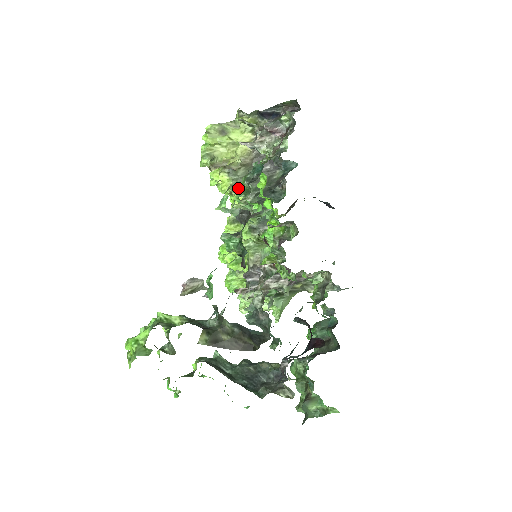
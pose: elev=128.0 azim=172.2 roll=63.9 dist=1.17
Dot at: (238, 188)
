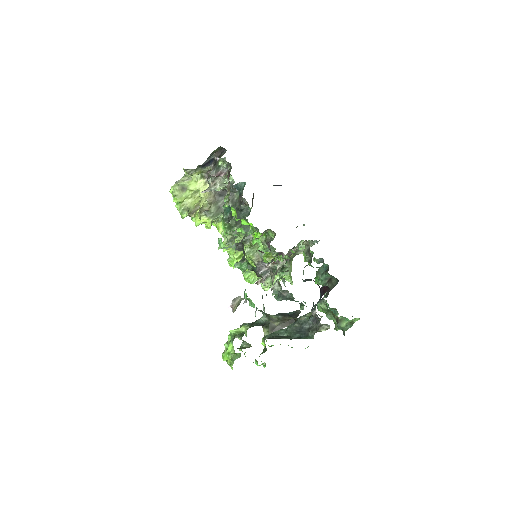
Dot at: (222, 227)
